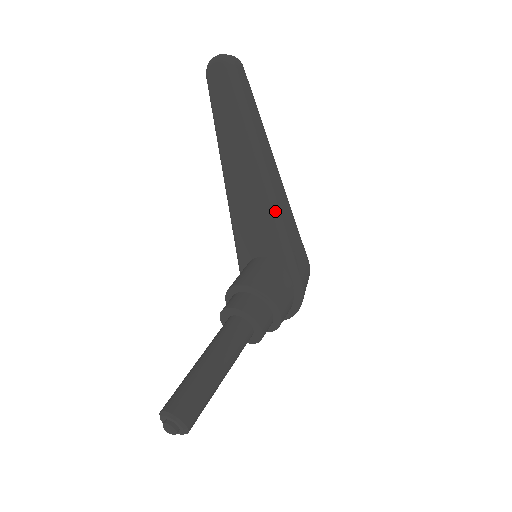
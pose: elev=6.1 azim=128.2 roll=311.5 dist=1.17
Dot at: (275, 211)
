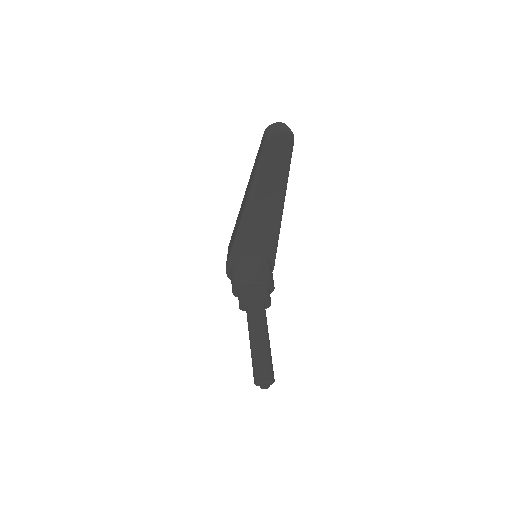
Dot at: (279, 231)
